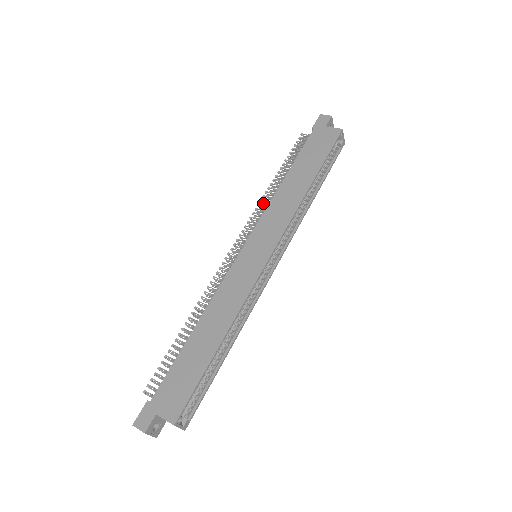
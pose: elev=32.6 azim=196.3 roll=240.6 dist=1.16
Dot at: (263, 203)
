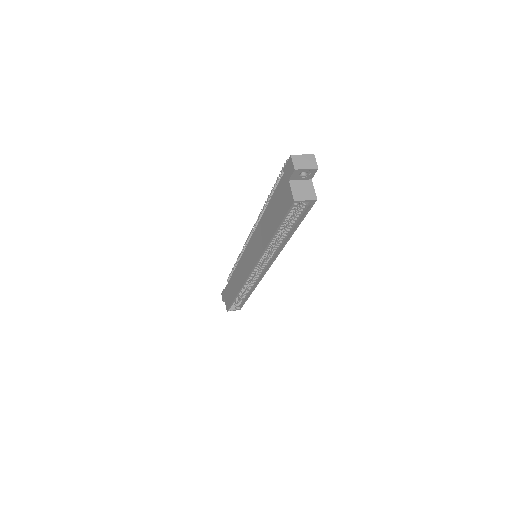
Dot at: occluded
